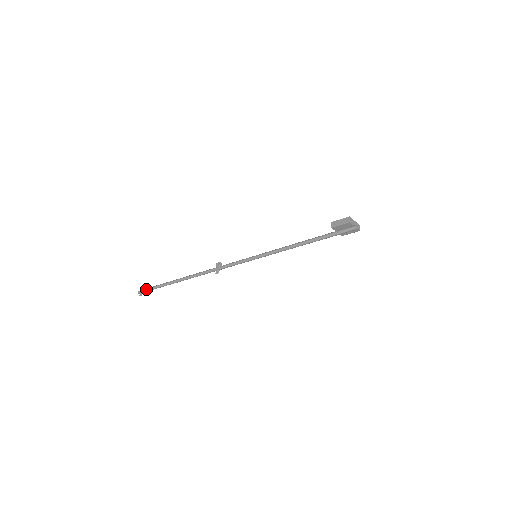
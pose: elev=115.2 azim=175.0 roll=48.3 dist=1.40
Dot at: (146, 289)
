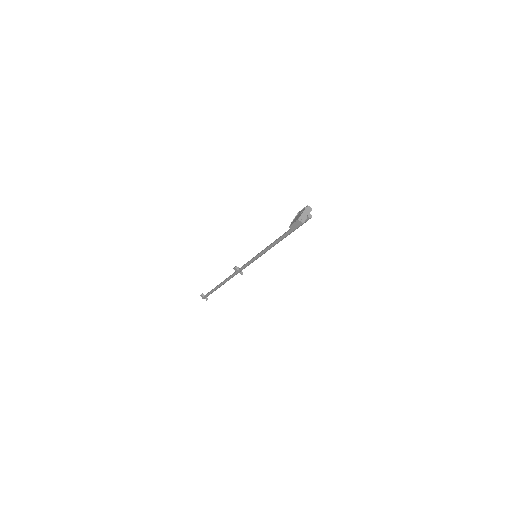
Dot at: occluded
